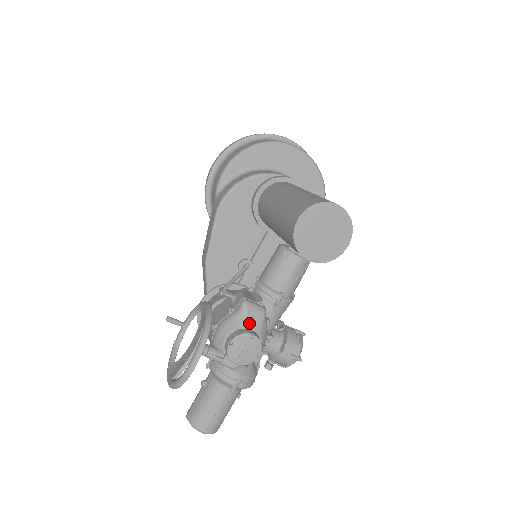
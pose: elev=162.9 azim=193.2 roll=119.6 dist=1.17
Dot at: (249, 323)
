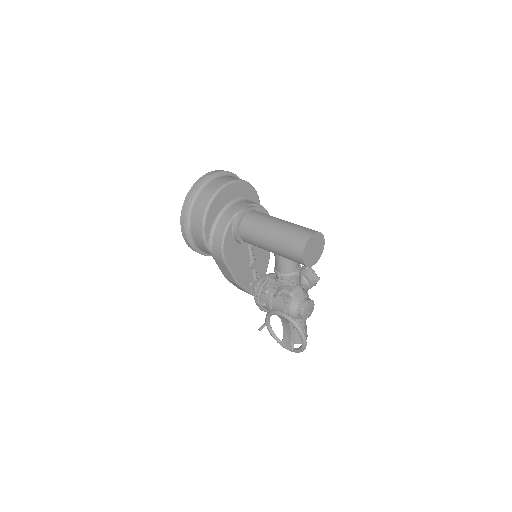
Dot at: (300, 299)
